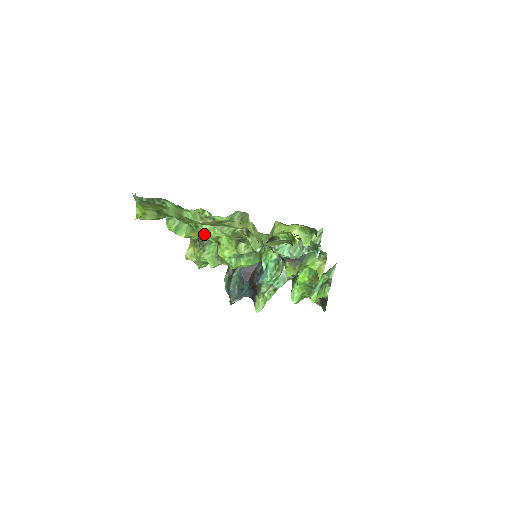
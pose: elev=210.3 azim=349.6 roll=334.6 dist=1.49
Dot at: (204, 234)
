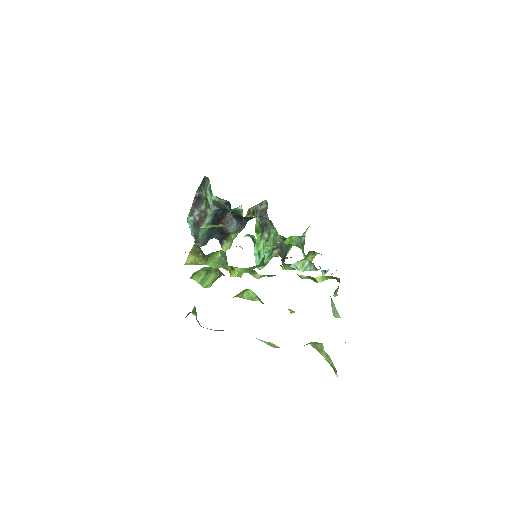
Dot at: occluded
